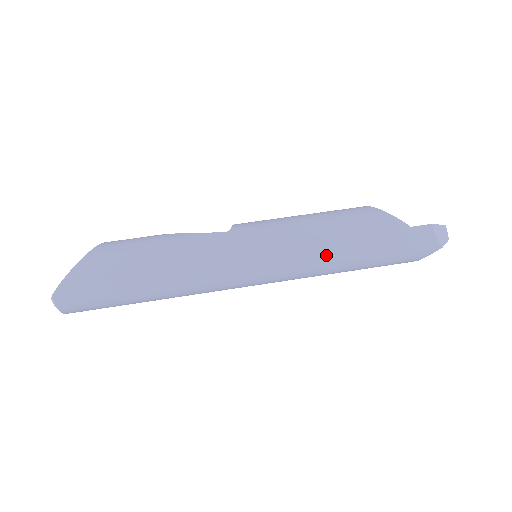
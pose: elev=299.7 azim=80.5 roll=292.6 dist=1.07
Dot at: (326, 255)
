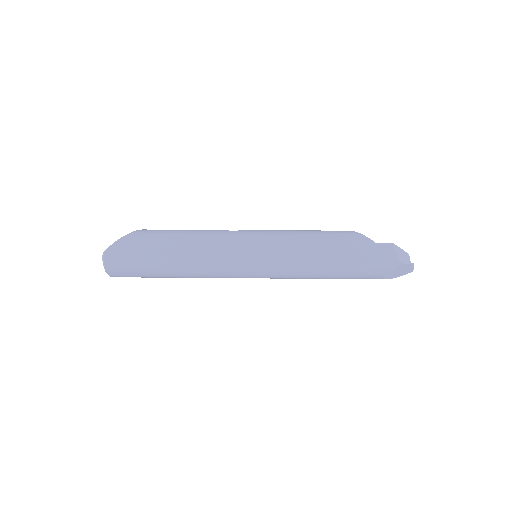
Dot at: (307, 254)
